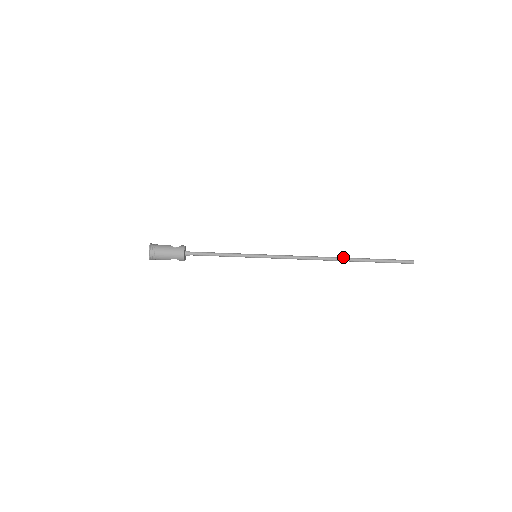
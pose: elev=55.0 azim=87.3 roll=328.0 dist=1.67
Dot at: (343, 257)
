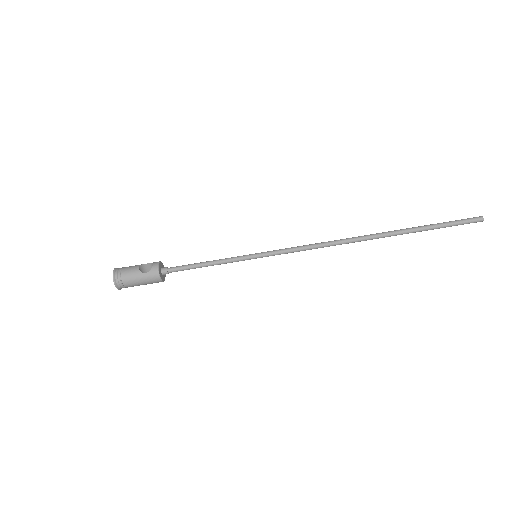
Dot at: (378, 233)
